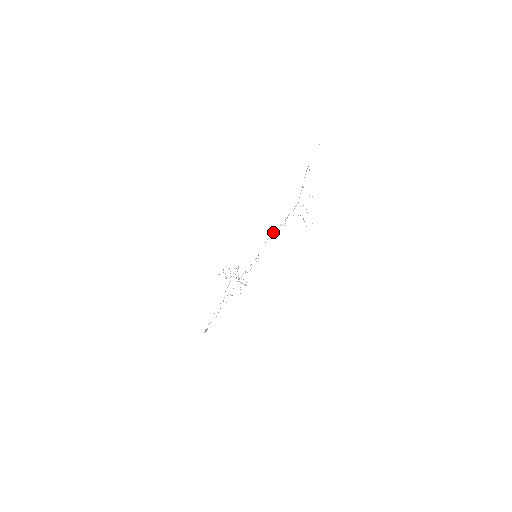
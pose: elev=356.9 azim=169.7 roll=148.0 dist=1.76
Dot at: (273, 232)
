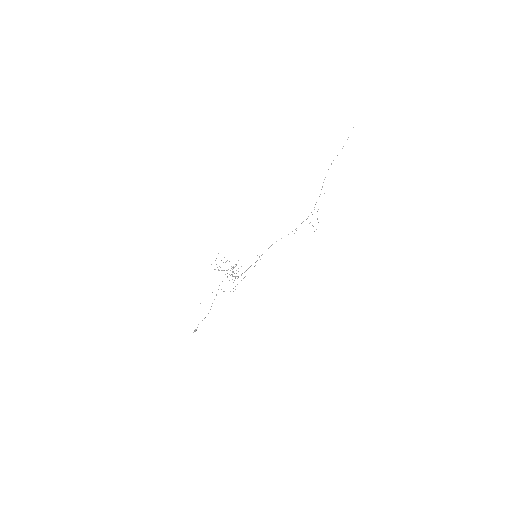
Dot at: (281, 238)
